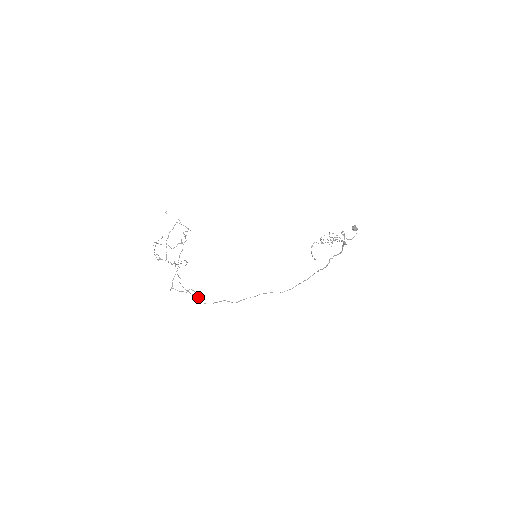
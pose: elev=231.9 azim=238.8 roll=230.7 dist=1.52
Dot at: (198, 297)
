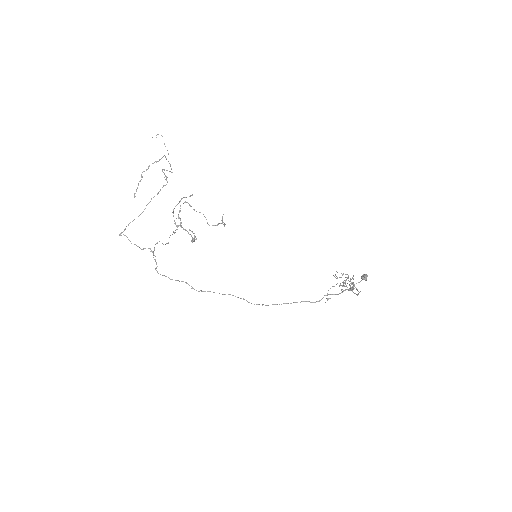
Dot at: occluded
